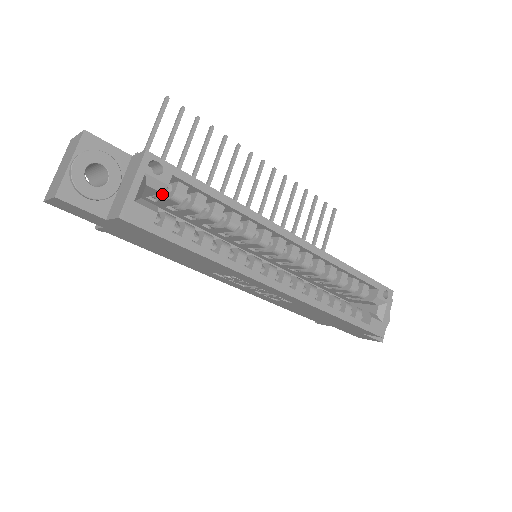
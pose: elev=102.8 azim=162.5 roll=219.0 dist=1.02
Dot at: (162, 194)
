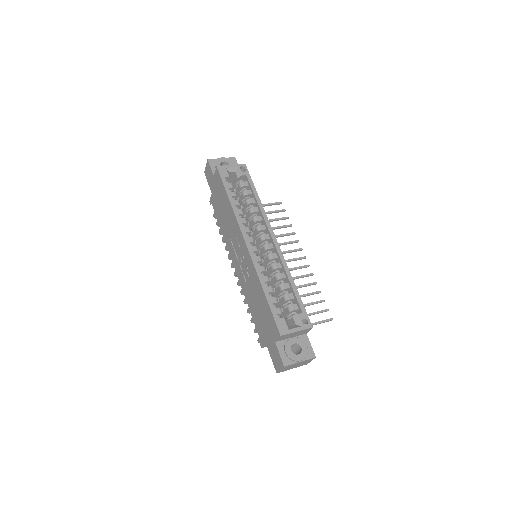
Dot at: occluded
